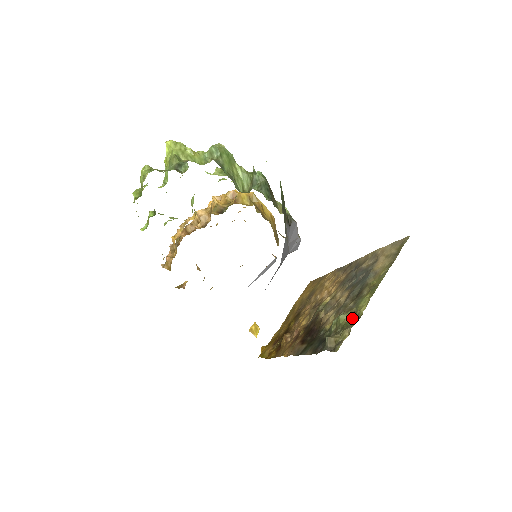
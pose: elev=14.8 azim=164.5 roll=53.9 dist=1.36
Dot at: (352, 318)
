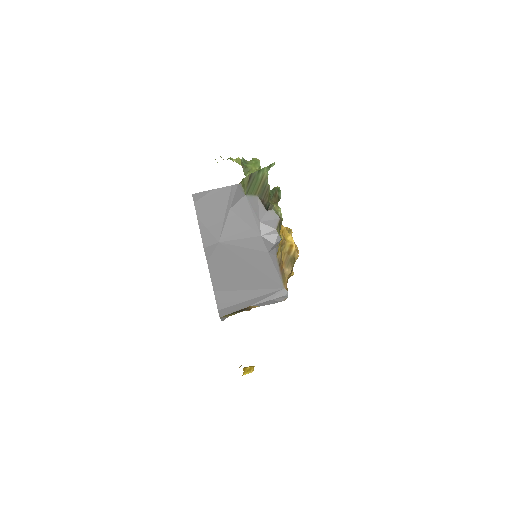
Dot at: occluded
